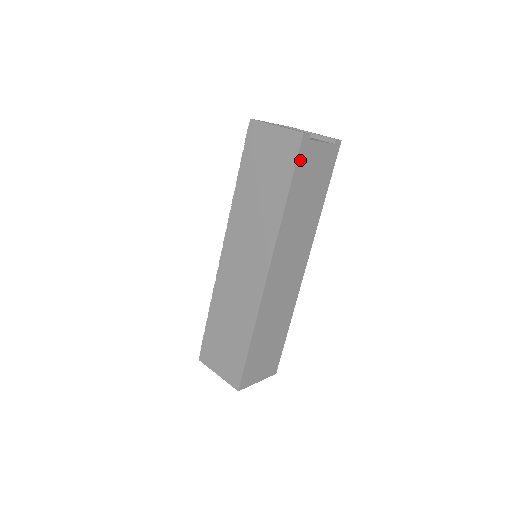
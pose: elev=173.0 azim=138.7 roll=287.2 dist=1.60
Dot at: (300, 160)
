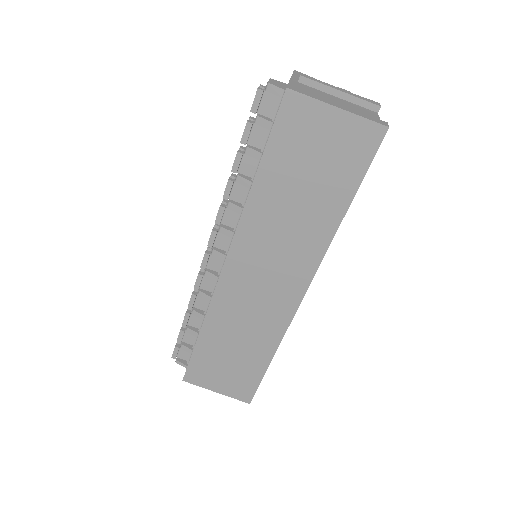
Dot at: (370, 160)
